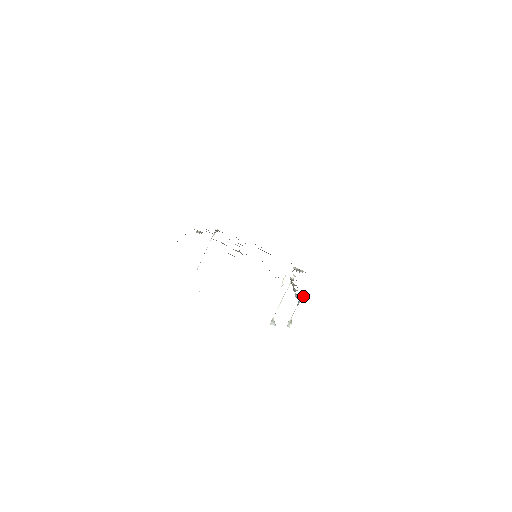
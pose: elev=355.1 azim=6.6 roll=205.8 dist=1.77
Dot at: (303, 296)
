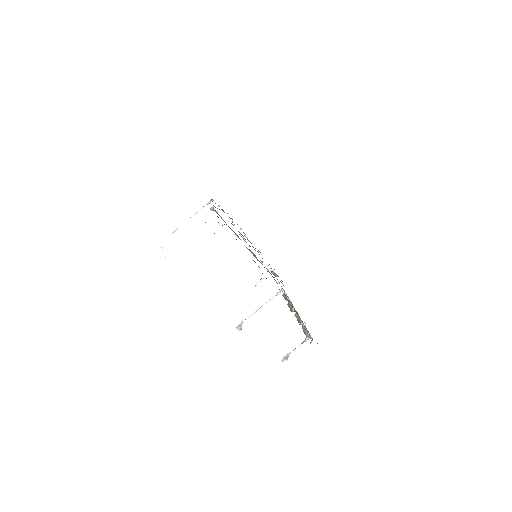
Dot at: occluded
